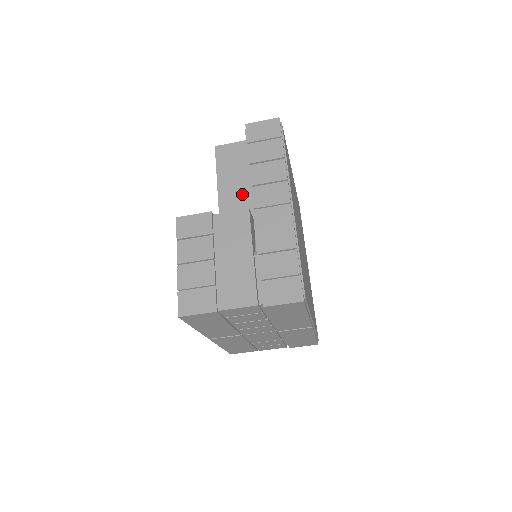
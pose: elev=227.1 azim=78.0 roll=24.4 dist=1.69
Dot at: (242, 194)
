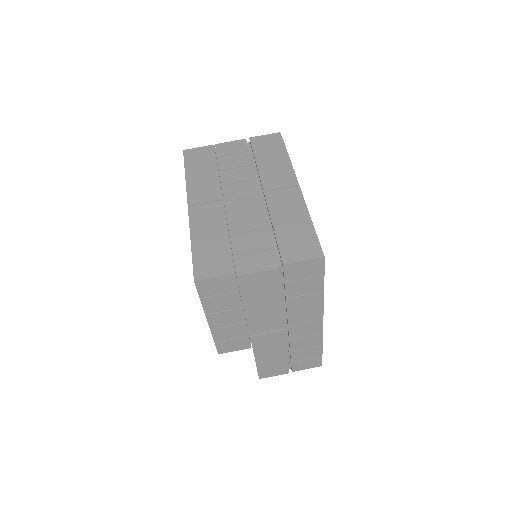
Dot at: occluded
